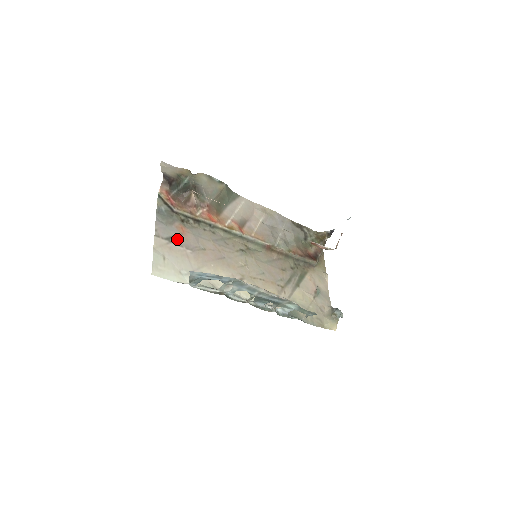
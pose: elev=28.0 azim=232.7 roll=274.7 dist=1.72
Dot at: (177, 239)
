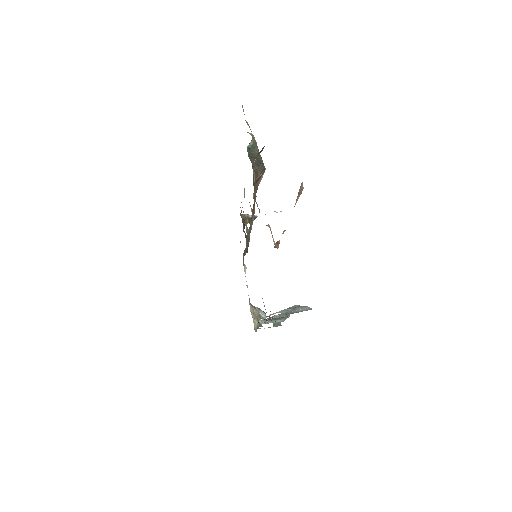
Dot at: occluded
